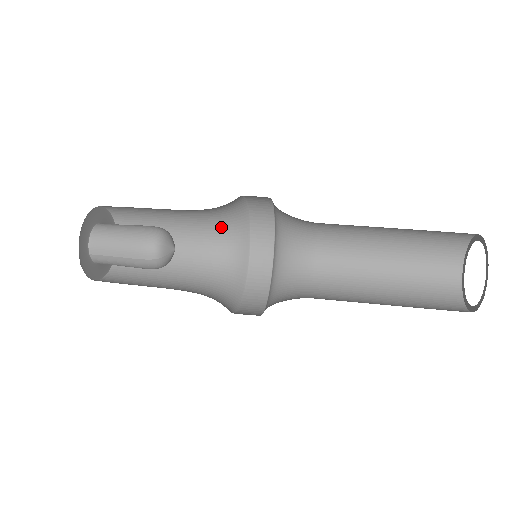
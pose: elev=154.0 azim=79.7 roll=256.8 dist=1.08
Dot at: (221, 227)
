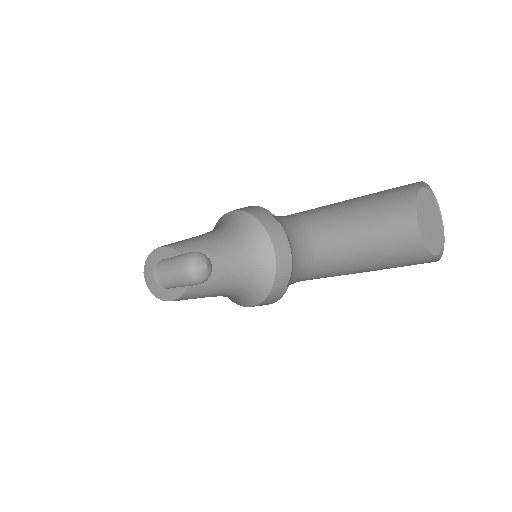
Dot at: (251, 259)
